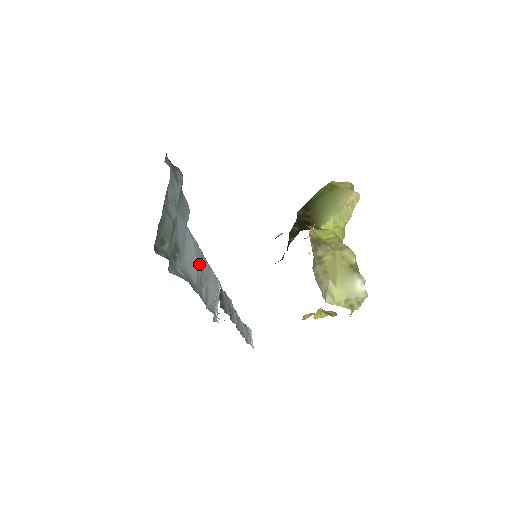
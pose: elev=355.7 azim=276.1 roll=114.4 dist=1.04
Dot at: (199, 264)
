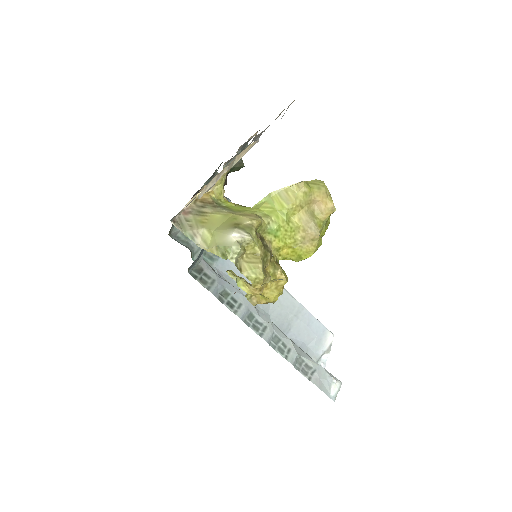
Dot at: occluded
